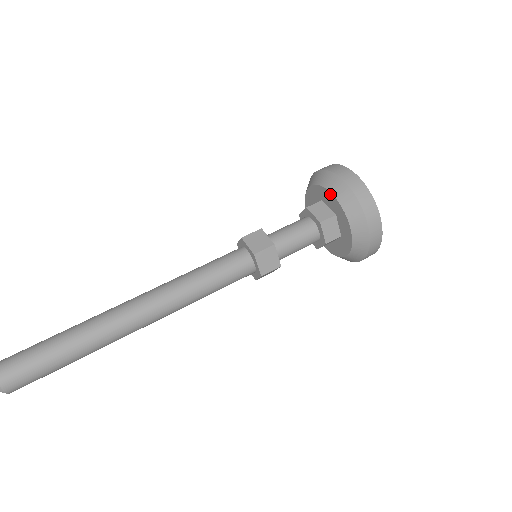
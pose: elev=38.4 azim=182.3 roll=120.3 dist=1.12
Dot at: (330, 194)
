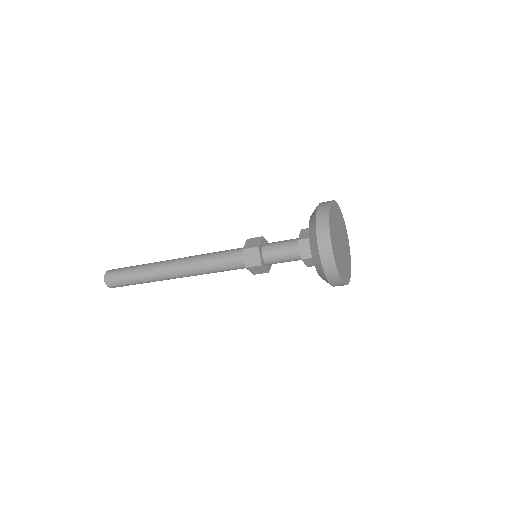
Dot at: occluded
